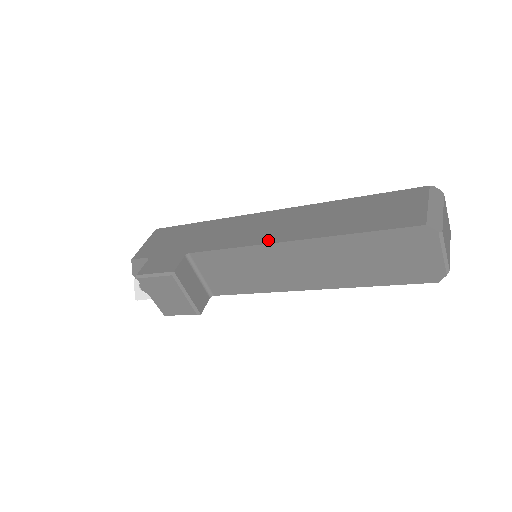
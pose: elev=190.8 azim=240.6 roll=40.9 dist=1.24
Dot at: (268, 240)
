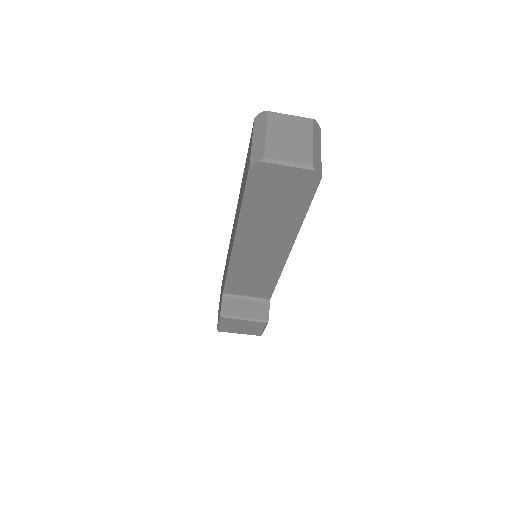
Dot at: occluded
